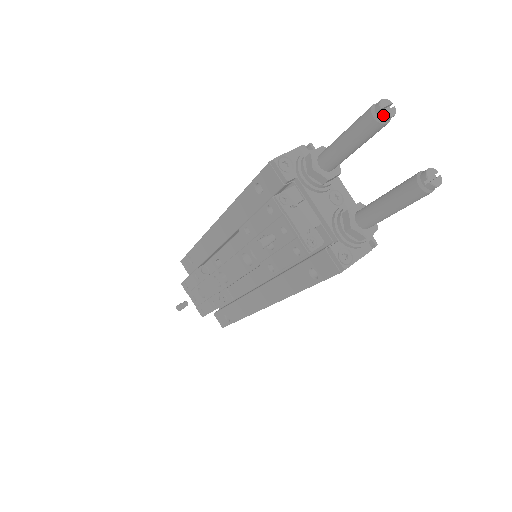
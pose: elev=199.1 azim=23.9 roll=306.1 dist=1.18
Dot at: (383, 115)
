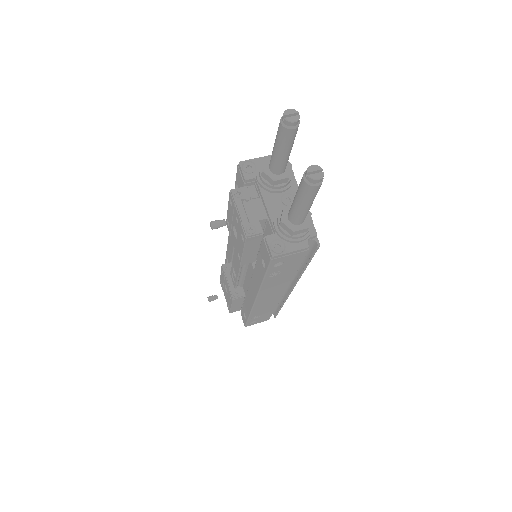
Dot at: (285, 121)
